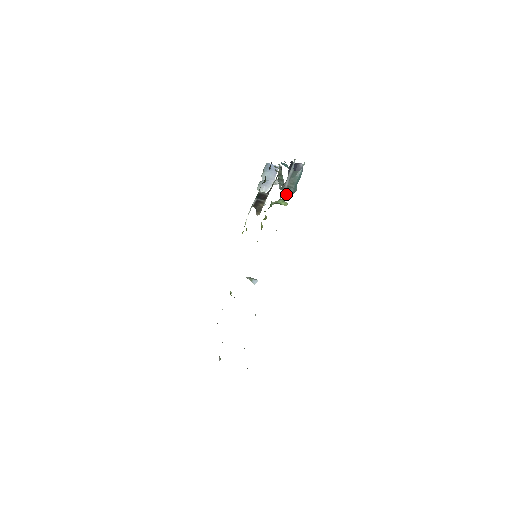
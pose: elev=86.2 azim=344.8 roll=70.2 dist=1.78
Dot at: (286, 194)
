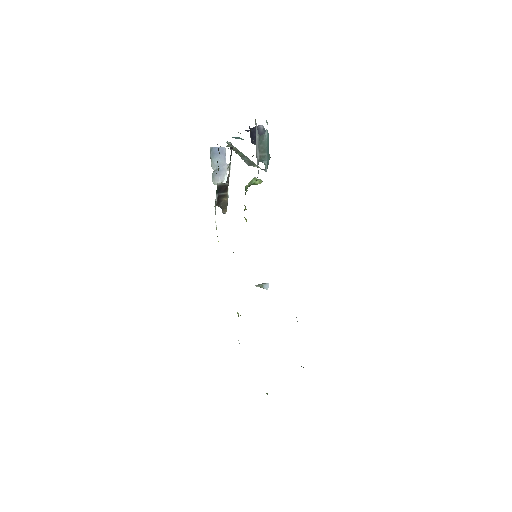
Dot at: occluded
